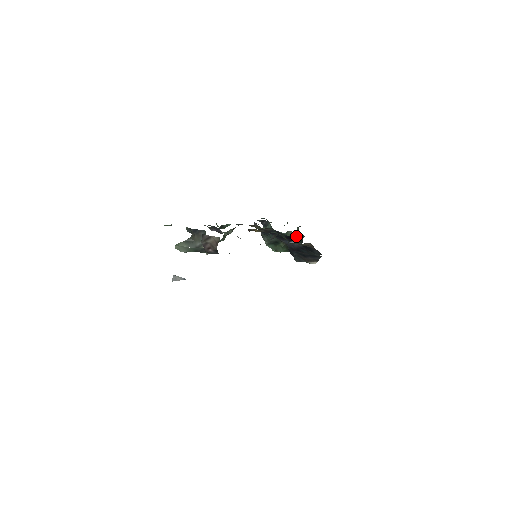
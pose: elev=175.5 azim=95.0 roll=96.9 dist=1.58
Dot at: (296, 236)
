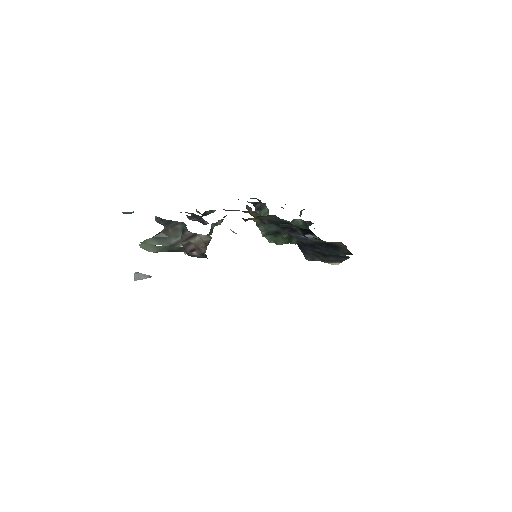
Dot at: (304, 224)
